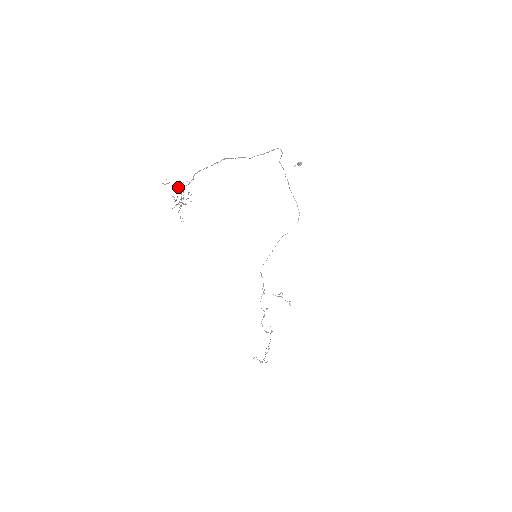
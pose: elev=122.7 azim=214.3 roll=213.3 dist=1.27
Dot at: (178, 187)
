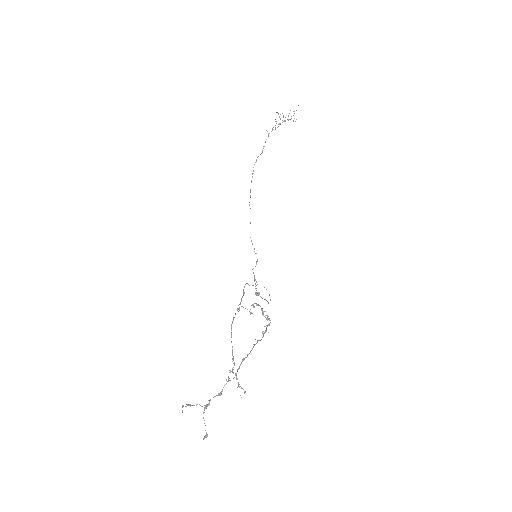
Dot at: (272, 128)
